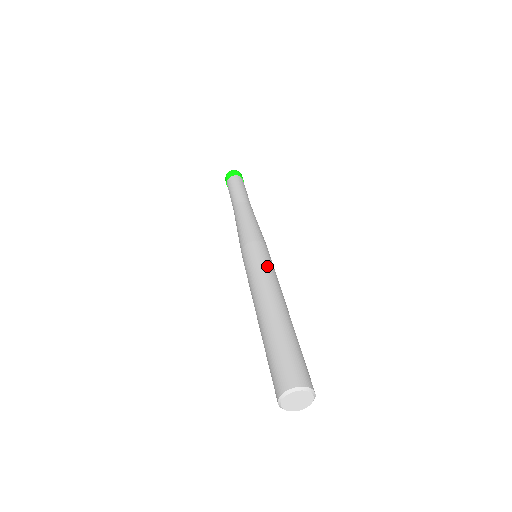
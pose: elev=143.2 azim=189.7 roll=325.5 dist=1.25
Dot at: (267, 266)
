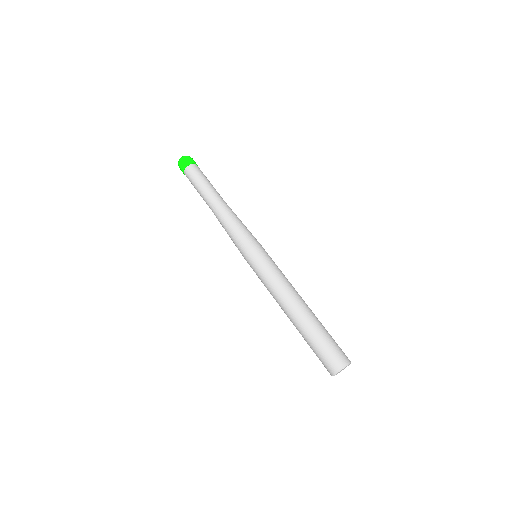
Dot at: (280, 270)
